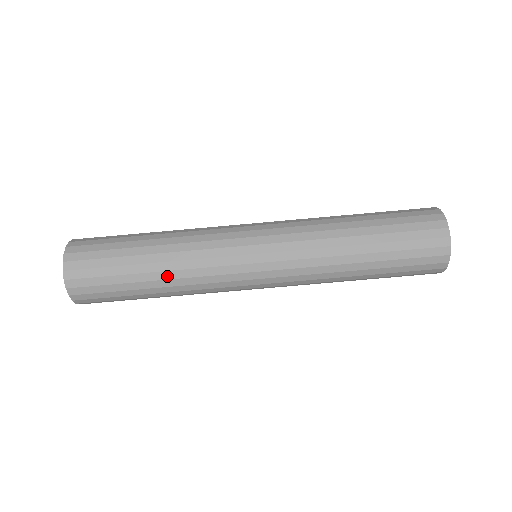
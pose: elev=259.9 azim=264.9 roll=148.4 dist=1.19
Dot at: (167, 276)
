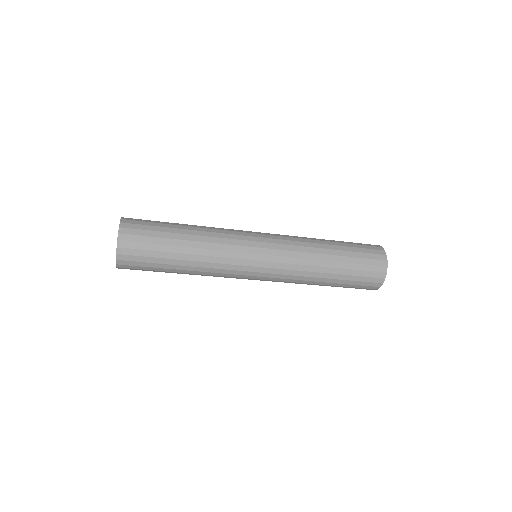
Dot at: (192, 274)
